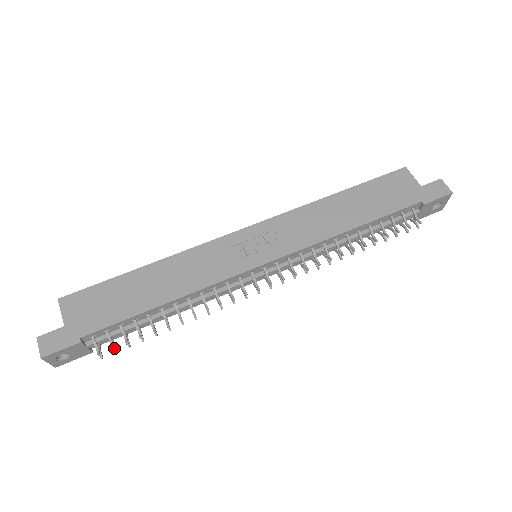
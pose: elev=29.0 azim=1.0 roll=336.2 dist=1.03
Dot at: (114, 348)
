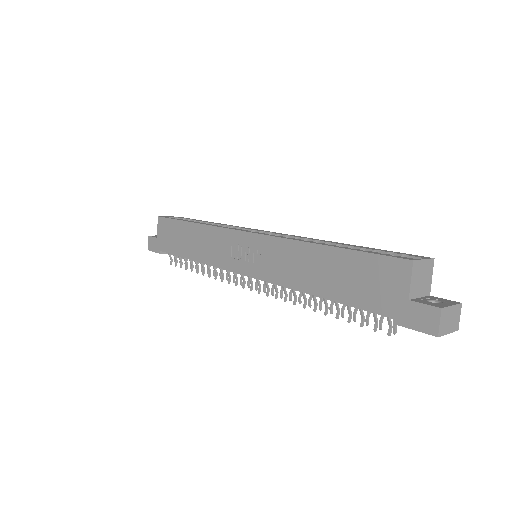
Dot at: (180, 263)
